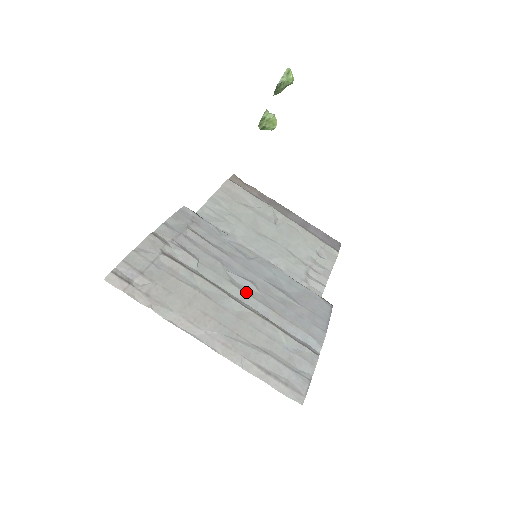
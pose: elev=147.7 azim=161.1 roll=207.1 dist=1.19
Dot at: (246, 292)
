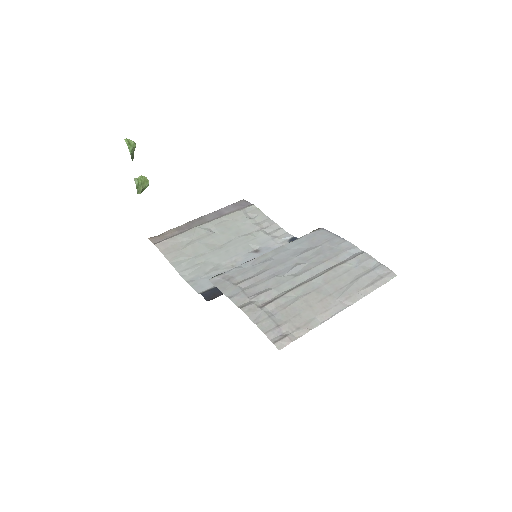
Dot at: (306, 271)
